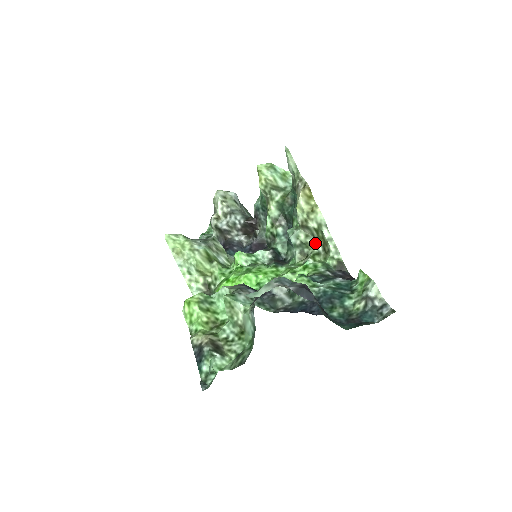
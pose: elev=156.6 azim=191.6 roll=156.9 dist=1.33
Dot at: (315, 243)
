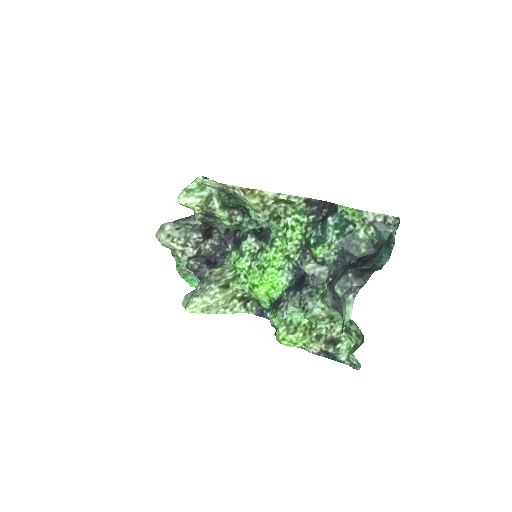
Dot at: (277, 206)
